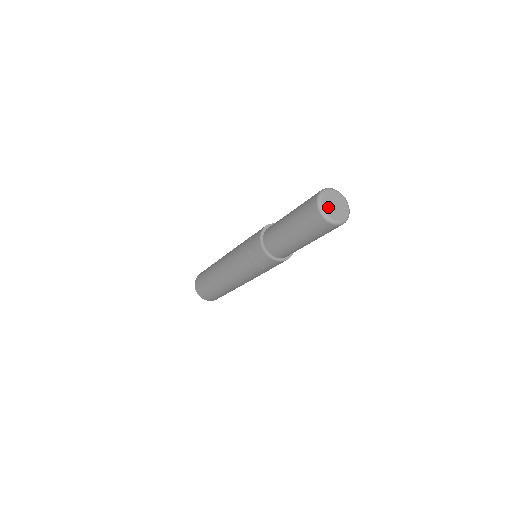
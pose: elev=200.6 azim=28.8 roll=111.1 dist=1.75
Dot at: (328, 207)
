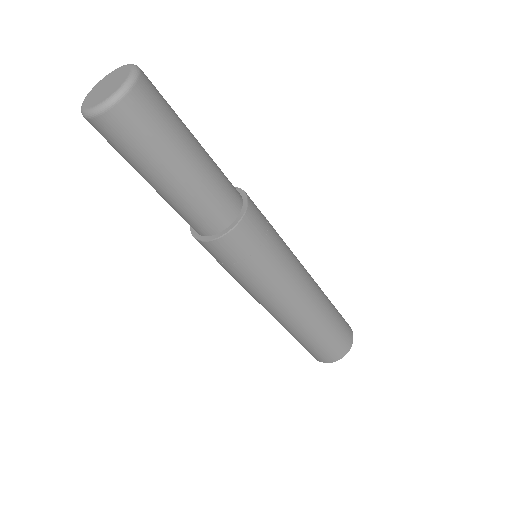
Dot at: (92, 97)
